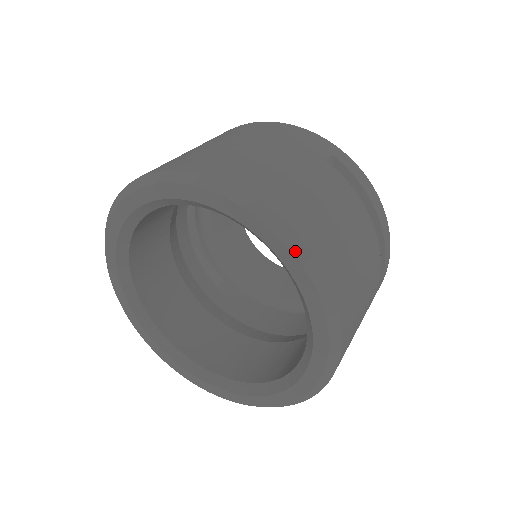
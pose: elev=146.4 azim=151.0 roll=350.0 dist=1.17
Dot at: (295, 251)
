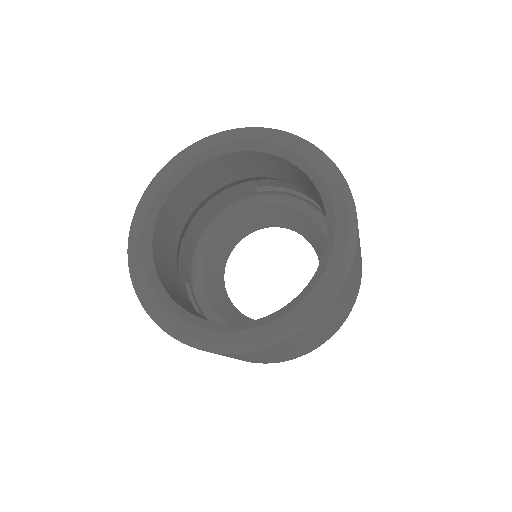
Dot at: (238, 130)
